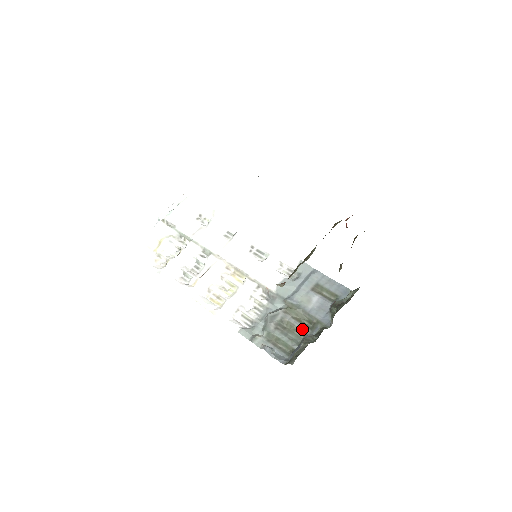
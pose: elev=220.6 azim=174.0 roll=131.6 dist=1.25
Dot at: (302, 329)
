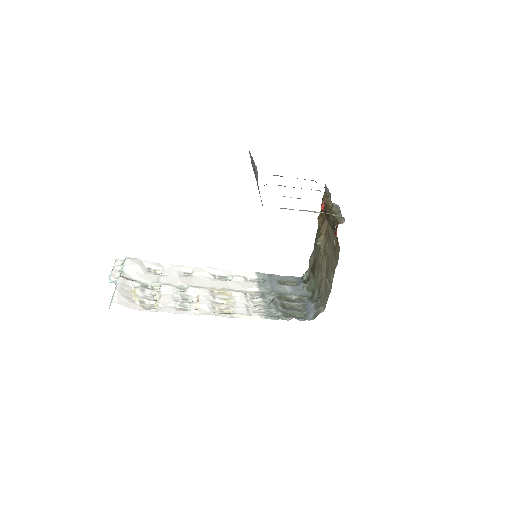
Dot at: (297, 303)
